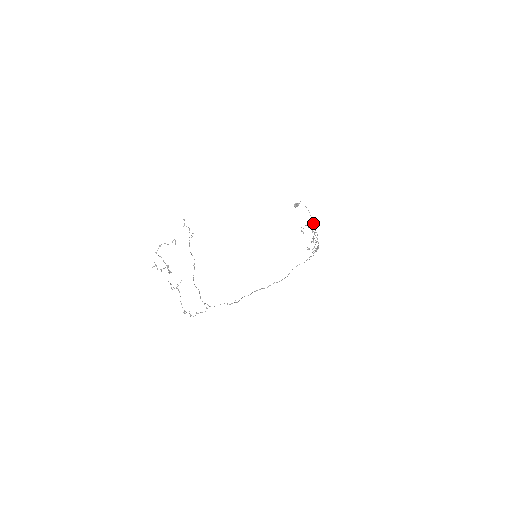
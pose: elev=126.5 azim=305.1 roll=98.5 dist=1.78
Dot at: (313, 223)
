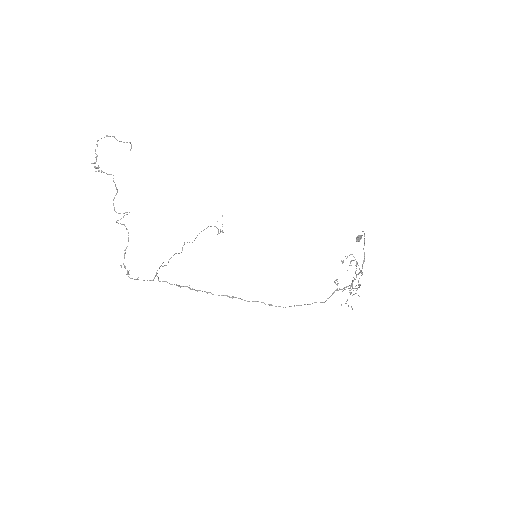
Dot at: (364, 258)
